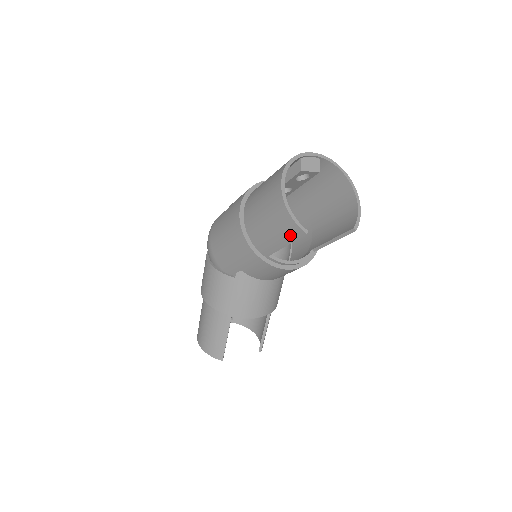
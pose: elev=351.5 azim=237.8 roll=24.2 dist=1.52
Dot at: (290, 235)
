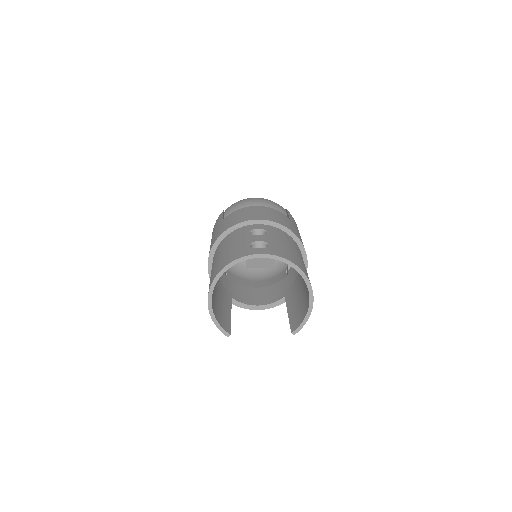
Dot at: occluded
